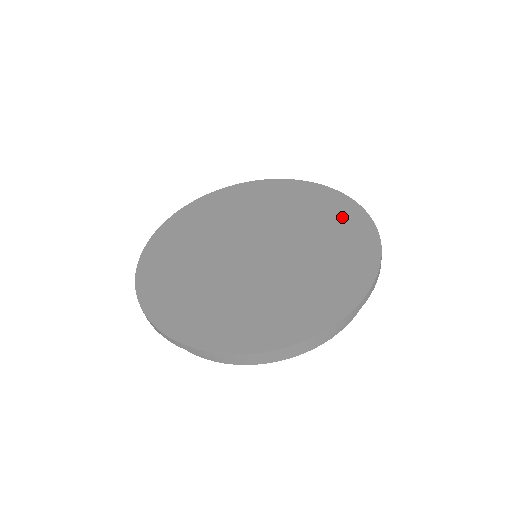
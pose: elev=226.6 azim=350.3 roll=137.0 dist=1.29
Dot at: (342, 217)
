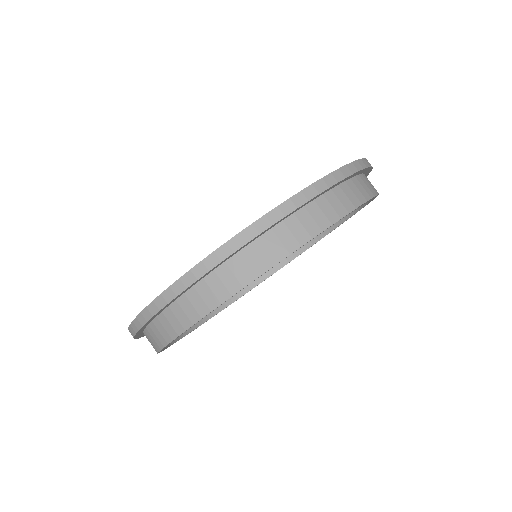
Dot at: occluded
